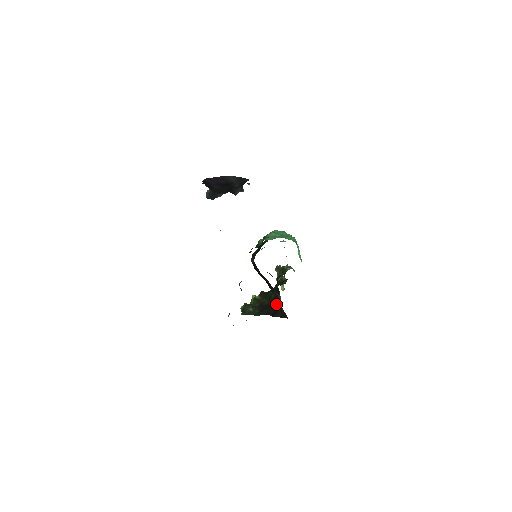
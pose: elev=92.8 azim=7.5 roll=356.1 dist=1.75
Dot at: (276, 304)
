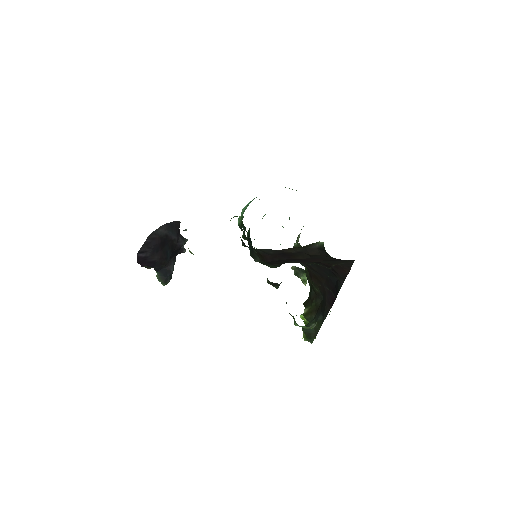
Dot at: (327, 283)
